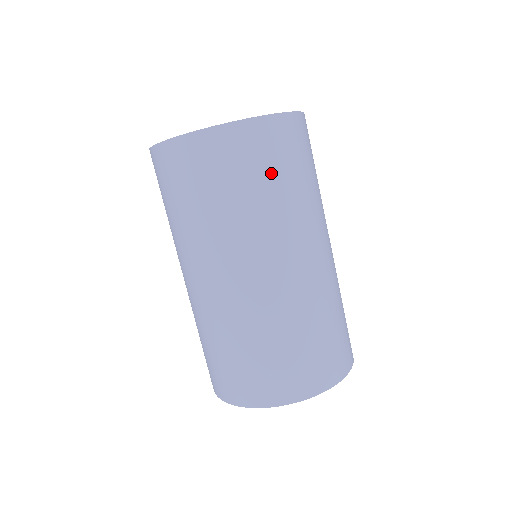
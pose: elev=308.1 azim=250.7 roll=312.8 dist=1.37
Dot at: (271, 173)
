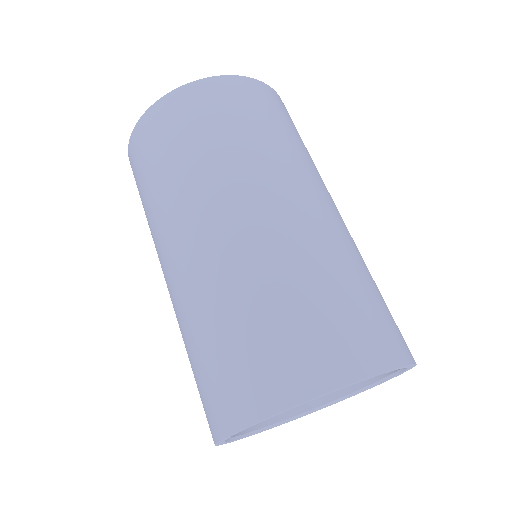
Dot at: (271, 119)
